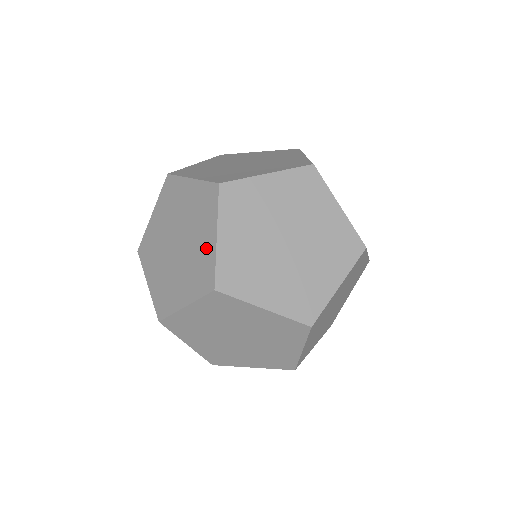
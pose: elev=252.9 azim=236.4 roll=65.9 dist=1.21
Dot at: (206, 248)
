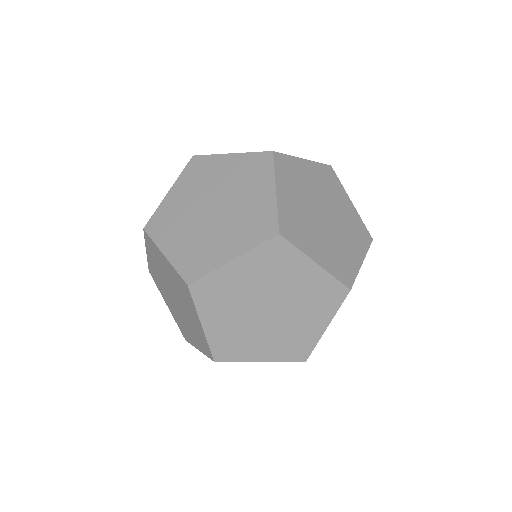
Dot at: (197, 326)
